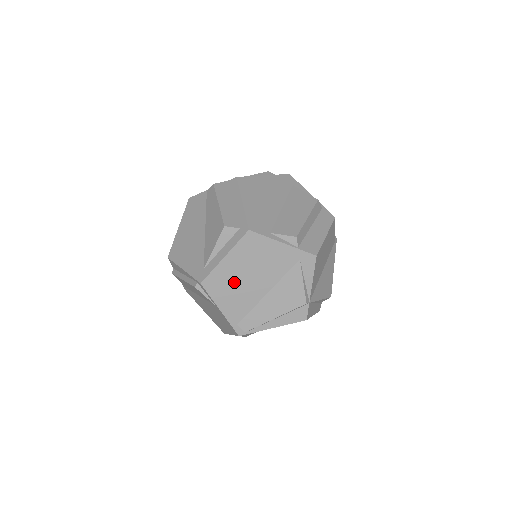
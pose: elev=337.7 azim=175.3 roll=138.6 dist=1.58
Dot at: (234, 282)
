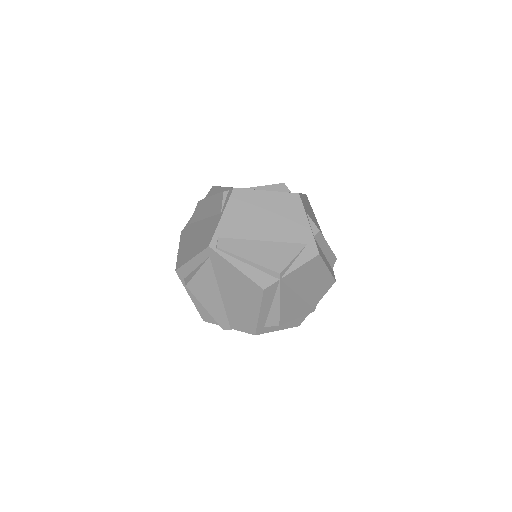
Dot at: (253, 210)
